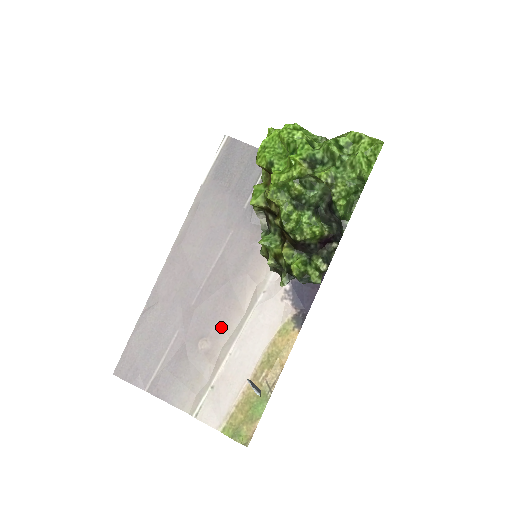
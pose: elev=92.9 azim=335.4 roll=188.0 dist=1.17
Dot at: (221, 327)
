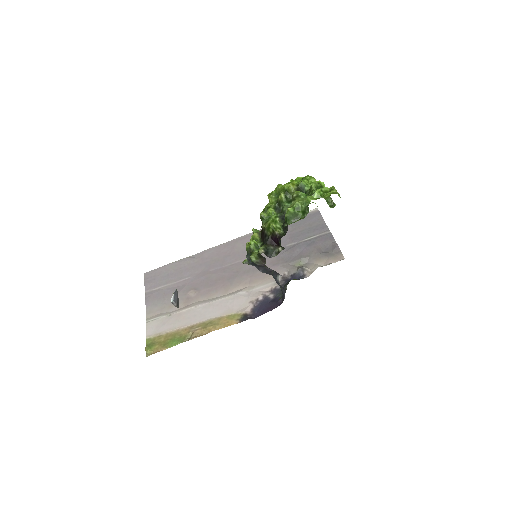
Dot at: (209, 292)
